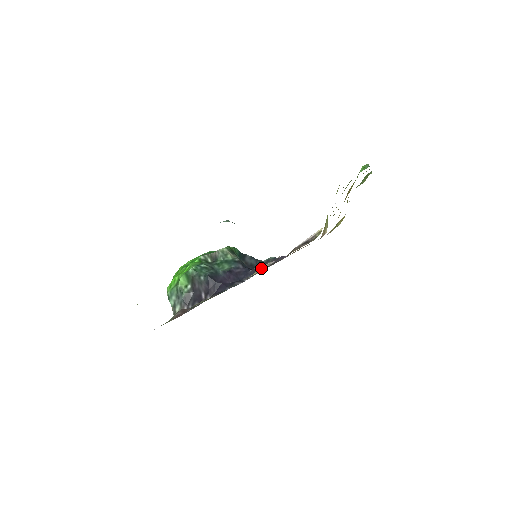
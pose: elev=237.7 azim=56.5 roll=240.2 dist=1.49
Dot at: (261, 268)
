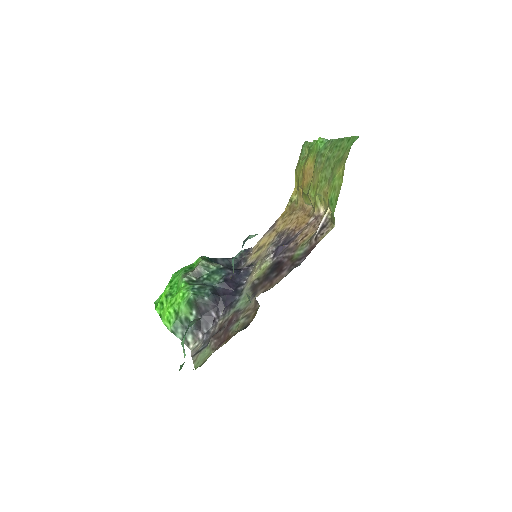
Dot at: (262, 265)
